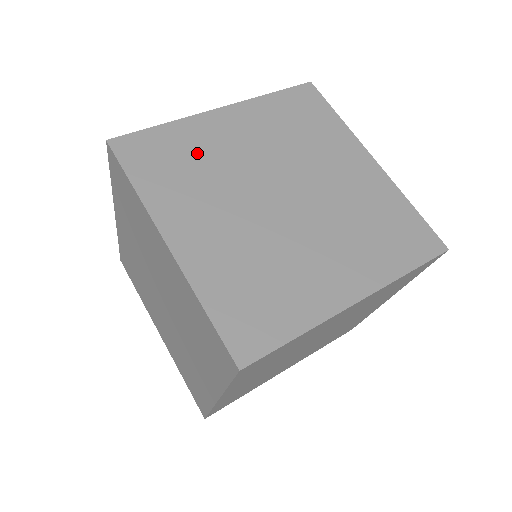
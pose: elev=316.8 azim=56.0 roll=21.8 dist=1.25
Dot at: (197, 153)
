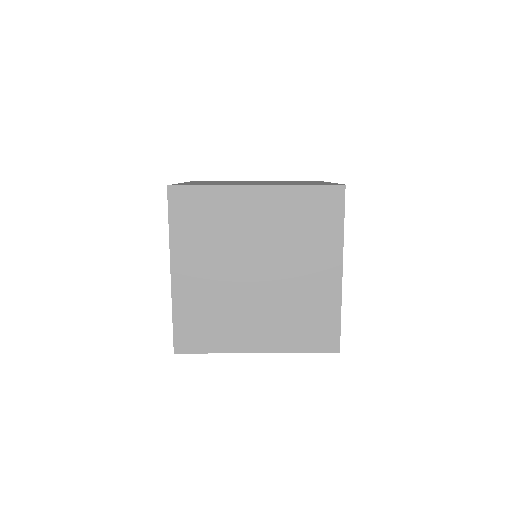
Dot at: (220, 218)
